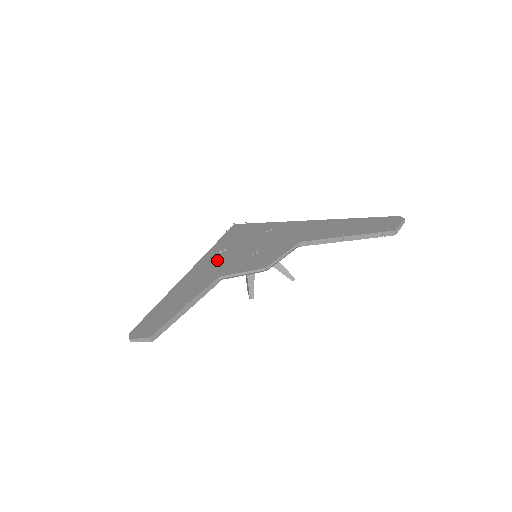
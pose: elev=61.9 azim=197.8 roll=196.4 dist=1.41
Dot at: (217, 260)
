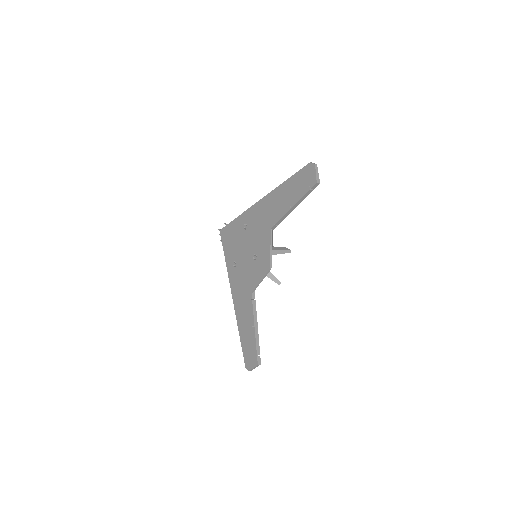
Dot at: (239, 276)
